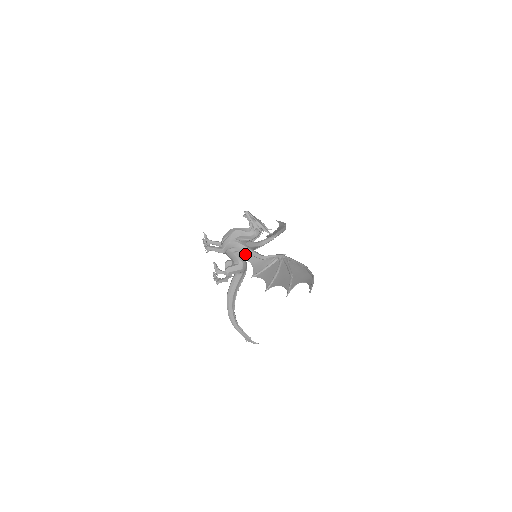
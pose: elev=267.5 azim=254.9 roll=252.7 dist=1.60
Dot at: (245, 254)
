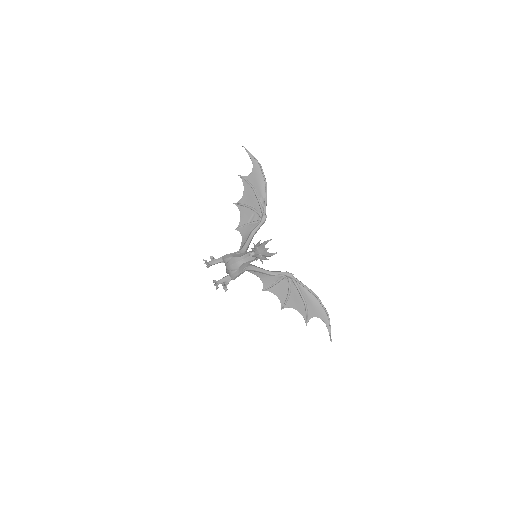
Dot at: (251, 271)
